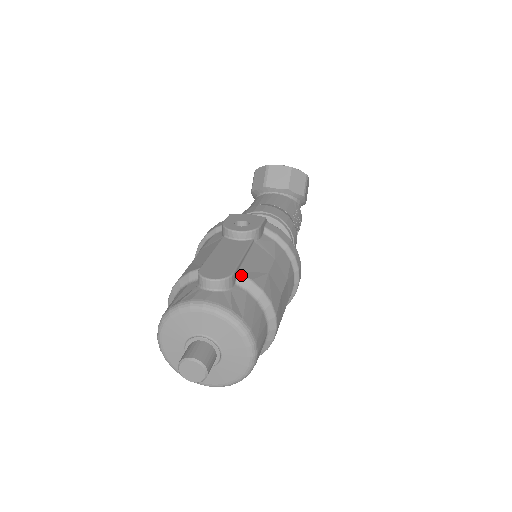
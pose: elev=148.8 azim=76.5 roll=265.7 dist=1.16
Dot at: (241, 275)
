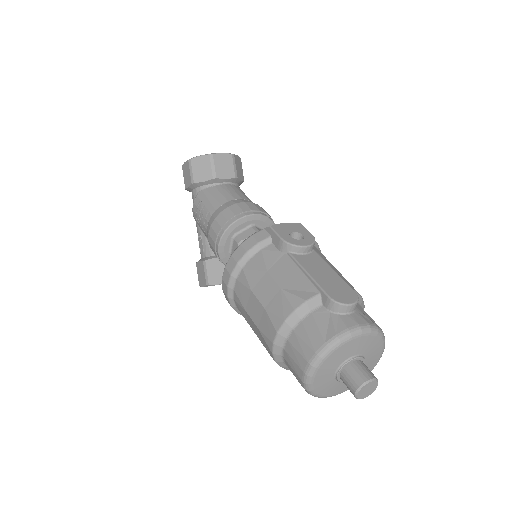
Dot at: occluded
